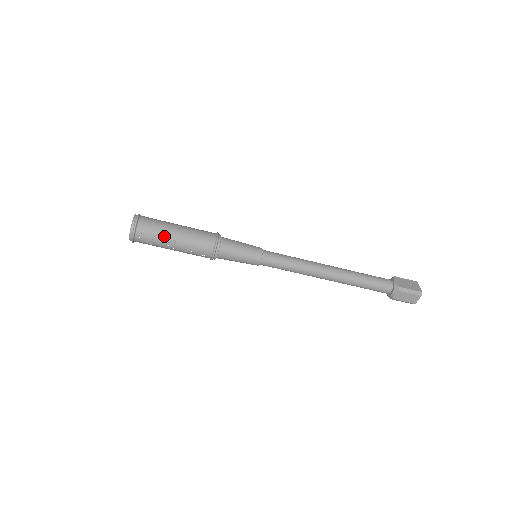
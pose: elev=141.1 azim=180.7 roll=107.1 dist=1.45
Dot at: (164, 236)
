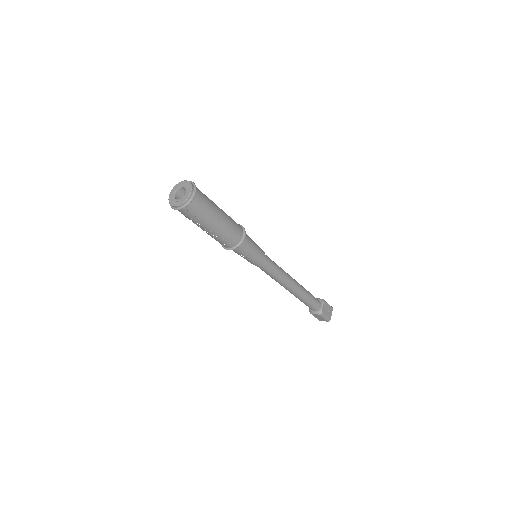
Dot at: (204, 222)
